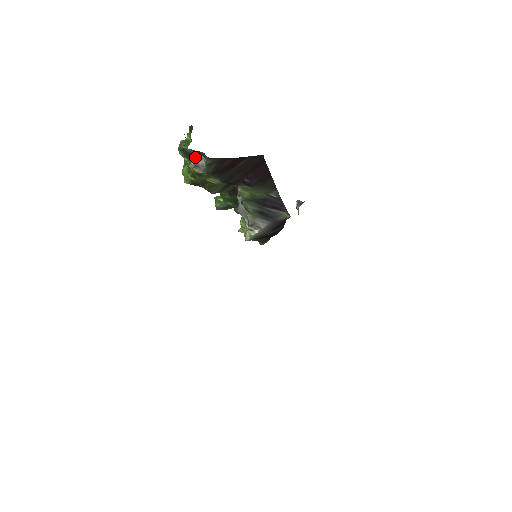
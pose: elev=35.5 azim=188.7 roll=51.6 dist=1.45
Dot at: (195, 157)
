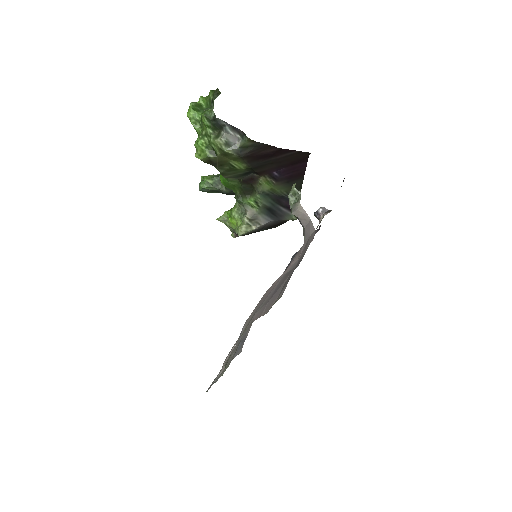
Dot at: (228, 133)
